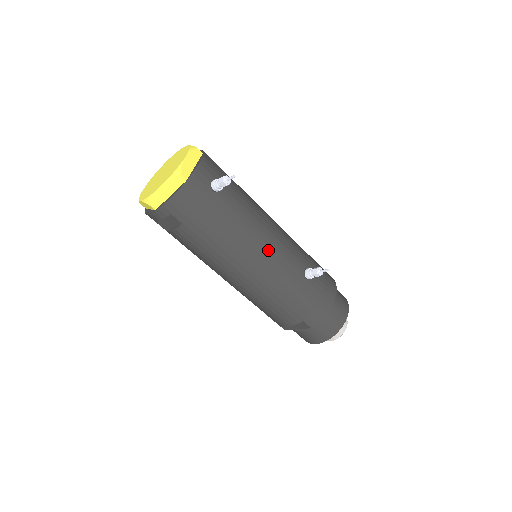
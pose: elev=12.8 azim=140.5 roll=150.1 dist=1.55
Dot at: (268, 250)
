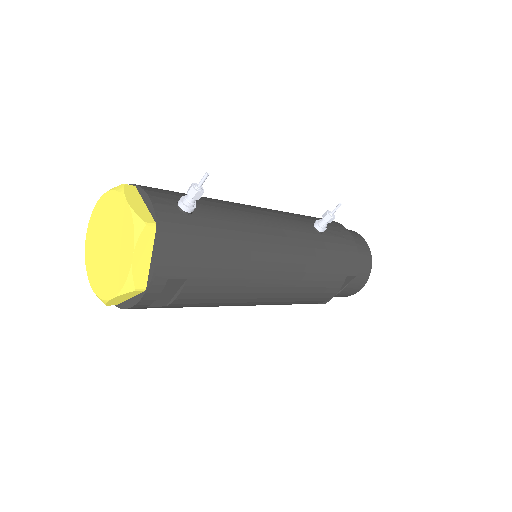
Dot at: (278, 233)
